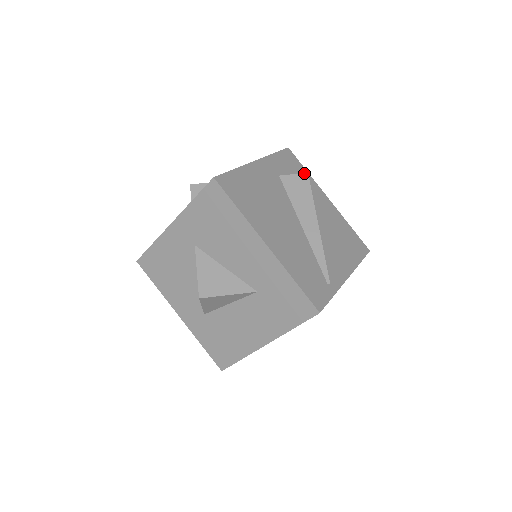
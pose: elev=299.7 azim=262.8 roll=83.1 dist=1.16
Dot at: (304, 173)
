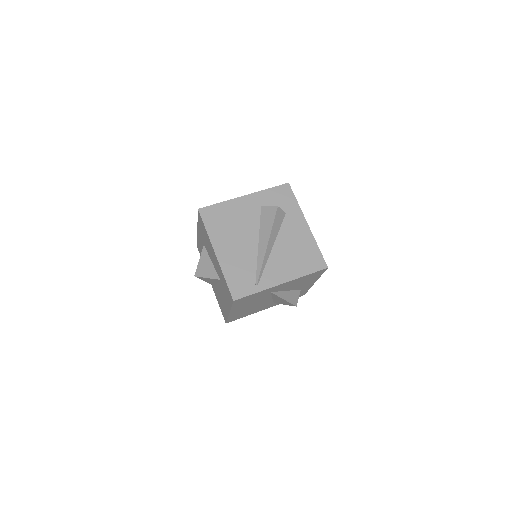
Dot at: (275, 206)
